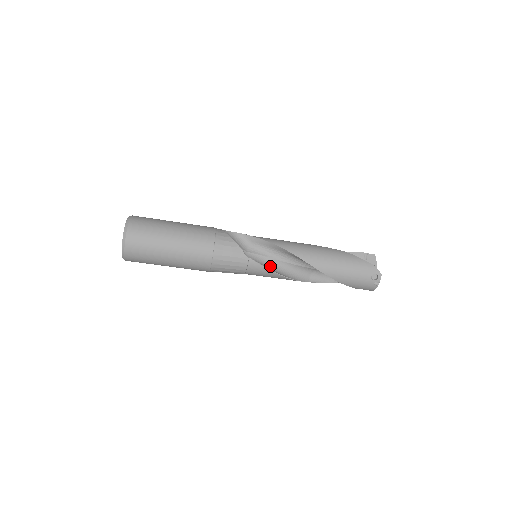
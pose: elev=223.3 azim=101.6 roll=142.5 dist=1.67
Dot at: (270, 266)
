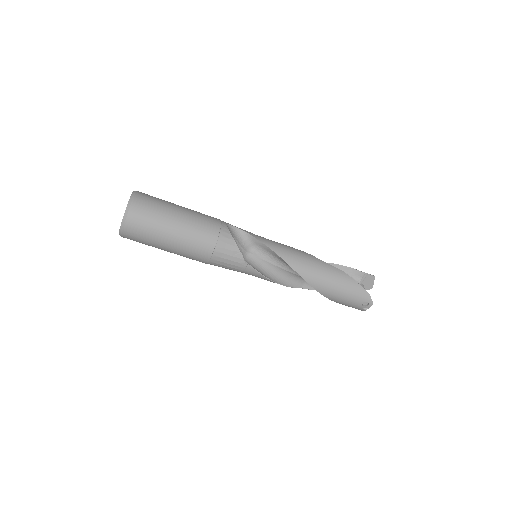
Dot at: (267, 271)
